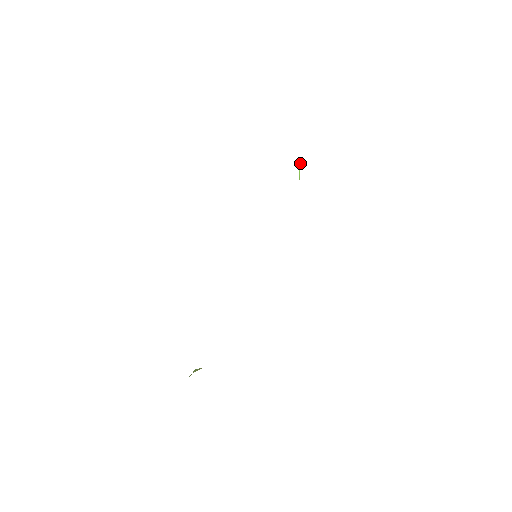
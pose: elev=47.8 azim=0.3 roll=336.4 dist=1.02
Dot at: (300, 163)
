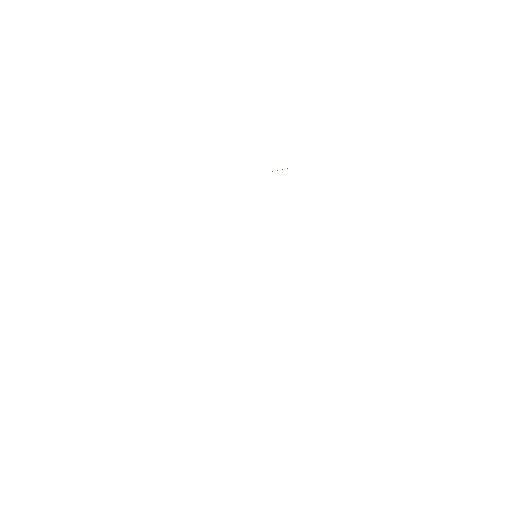
Dot at: occluded
